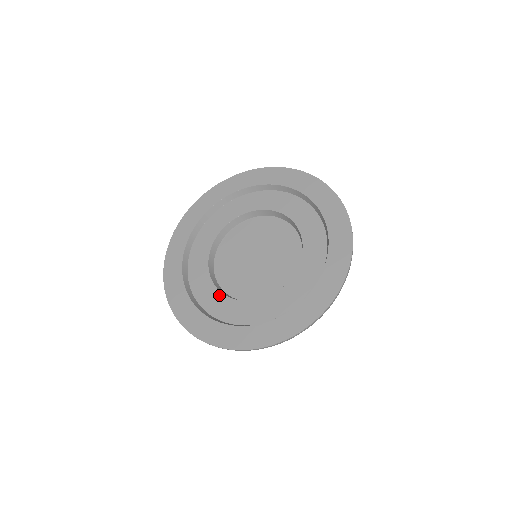
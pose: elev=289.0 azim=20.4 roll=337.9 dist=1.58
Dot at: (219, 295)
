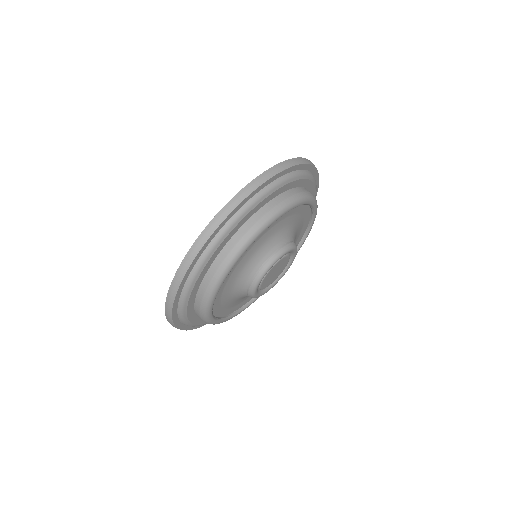
Dot at: occluded
